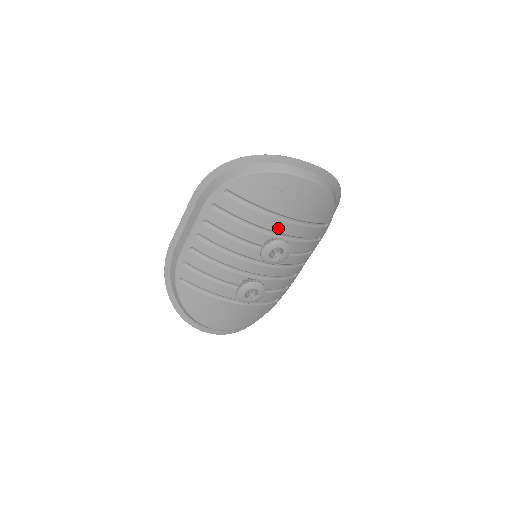
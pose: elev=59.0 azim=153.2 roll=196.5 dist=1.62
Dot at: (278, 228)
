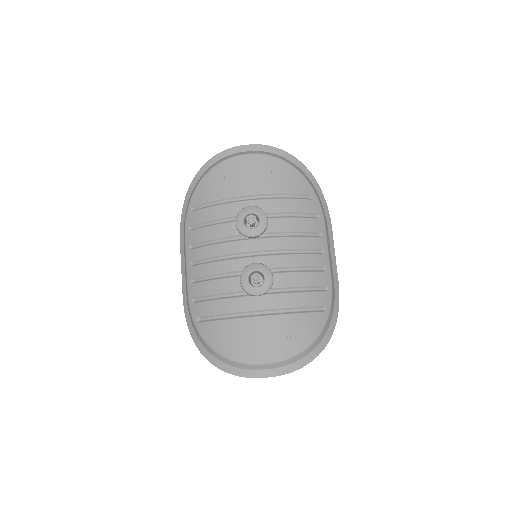
Dot at: occluded
